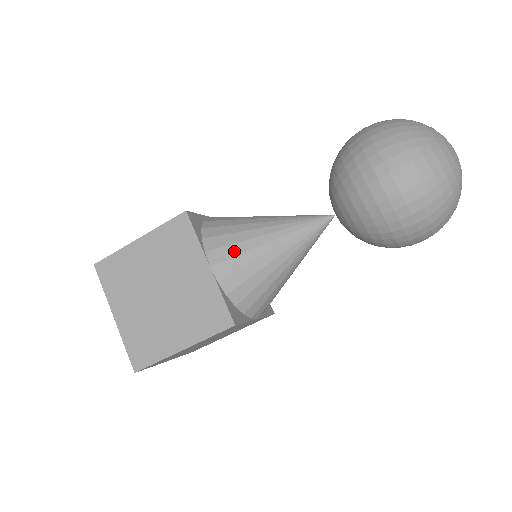
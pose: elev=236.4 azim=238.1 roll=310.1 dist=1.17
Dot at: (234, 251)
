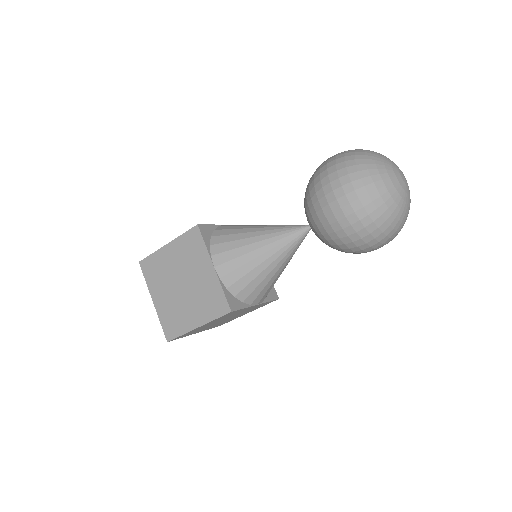
Dot at: (232, 255)
